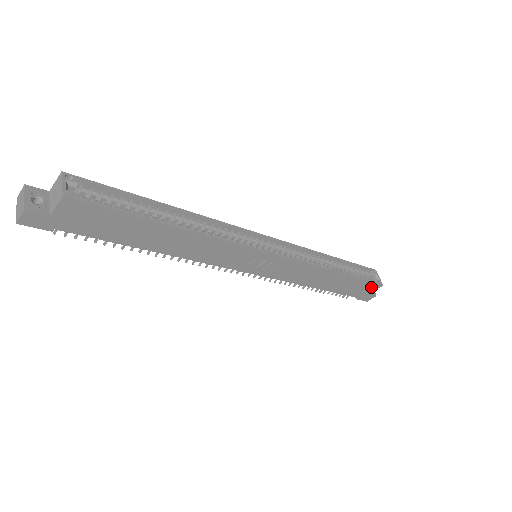
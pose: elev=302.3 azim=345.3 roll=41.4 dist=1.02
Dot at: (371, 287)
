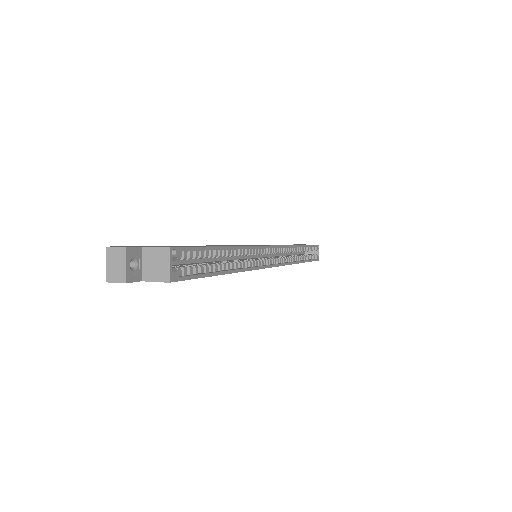
Dot at: occluded
